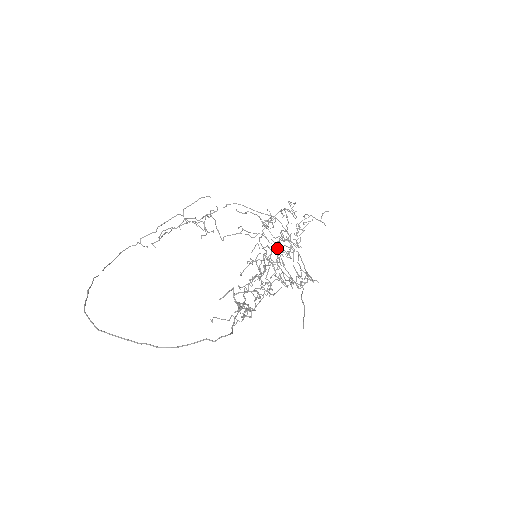
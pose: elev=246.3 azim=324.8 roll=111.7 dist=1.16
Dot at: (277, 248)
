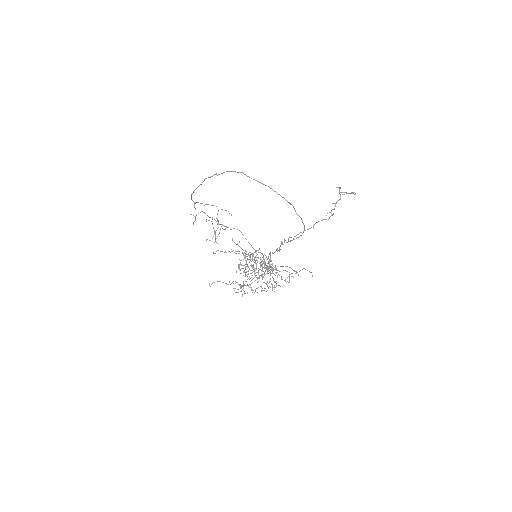
Dot at: occluded
